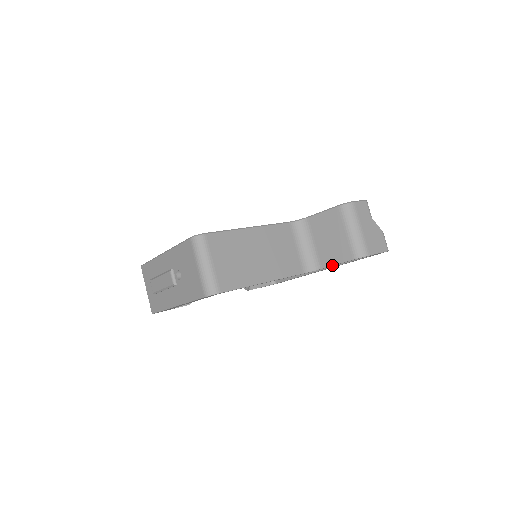
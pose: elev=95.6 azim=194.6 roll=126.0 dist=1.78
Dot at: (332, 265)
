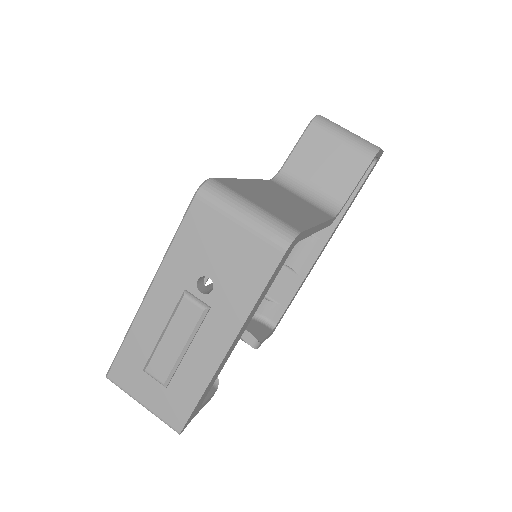
Dot at: (354, 187)
